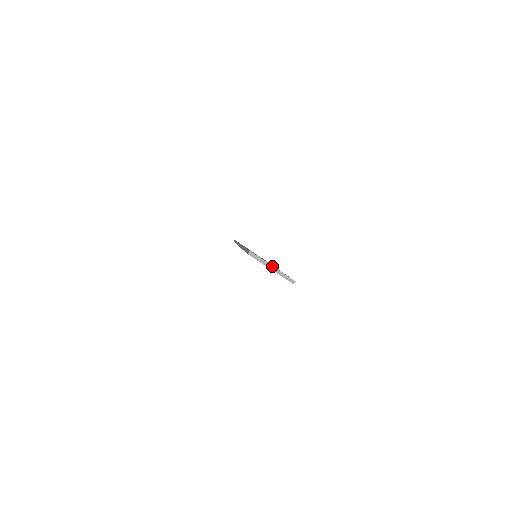
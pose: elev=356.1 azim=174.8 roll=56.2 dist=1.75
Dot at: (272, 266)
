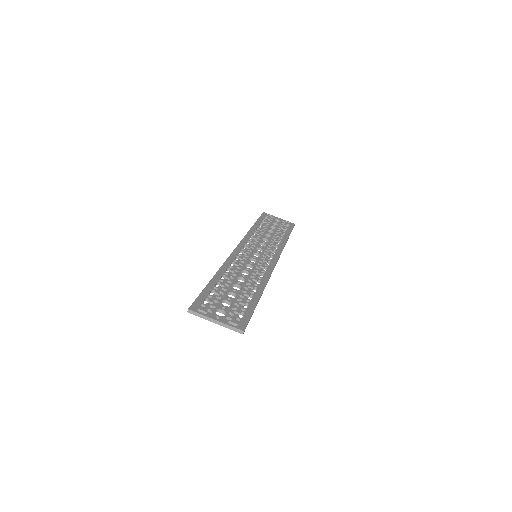
Dot at: (215, 320)
